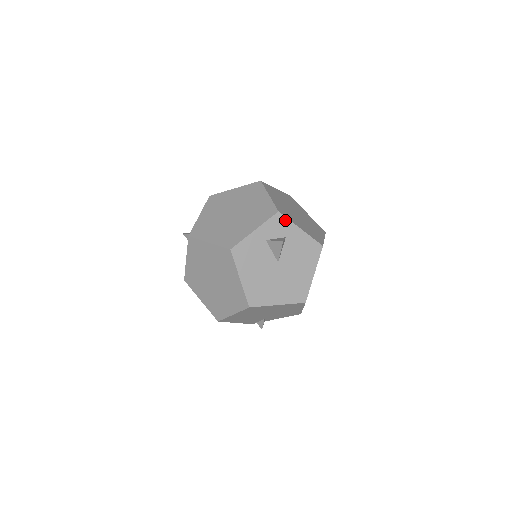
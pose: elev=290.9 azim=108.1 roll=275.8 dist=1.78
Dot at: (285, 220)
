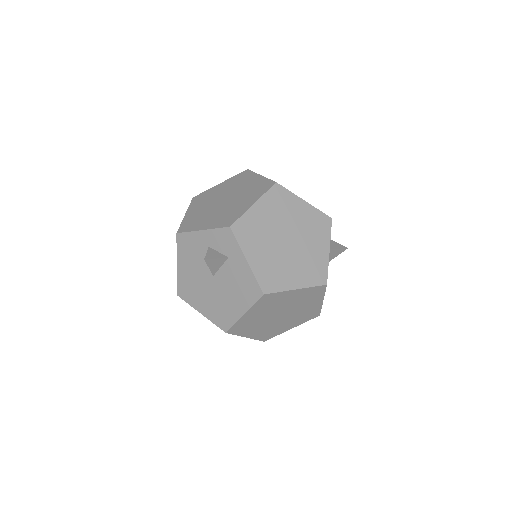
Dot at: (234, 240)
